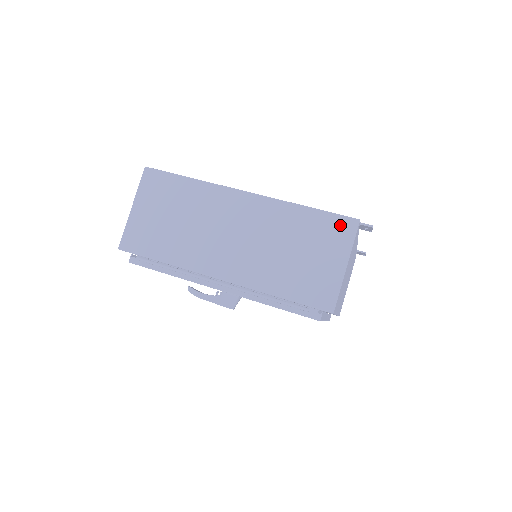
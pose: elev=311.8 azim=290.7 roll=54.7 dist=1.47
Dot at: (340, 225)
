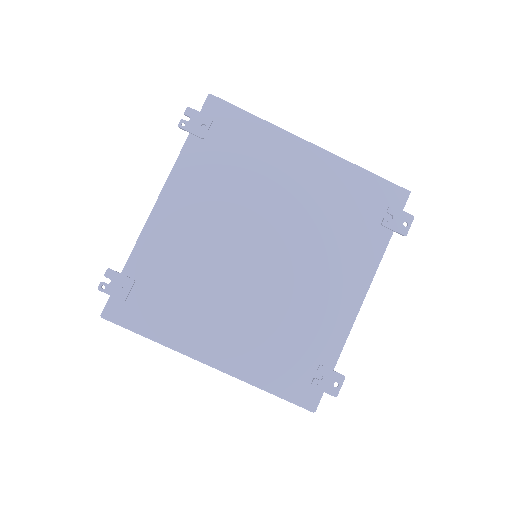
Dot at: occluded
